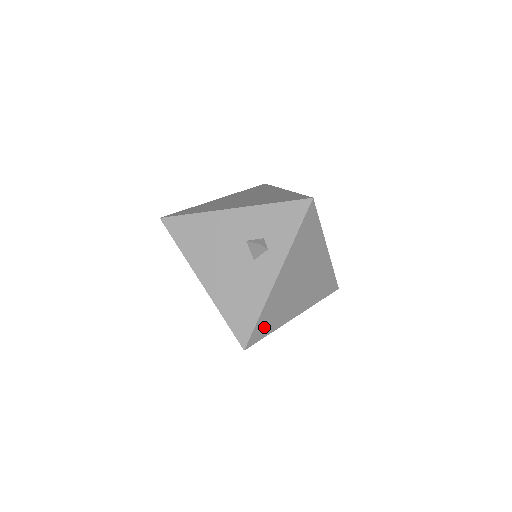
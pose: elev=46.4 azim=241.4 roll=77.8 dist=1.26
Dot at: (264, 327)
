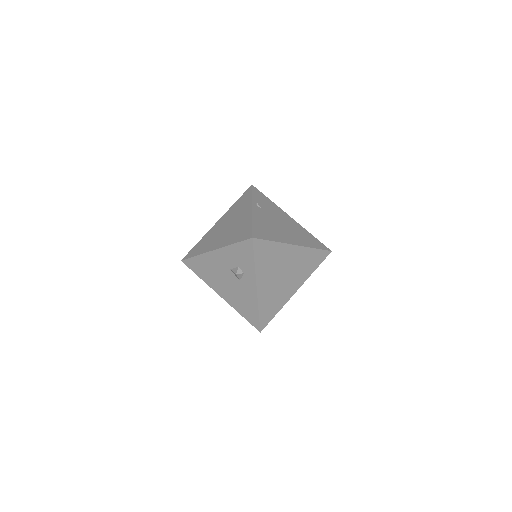
Dot at: (268, 314)
